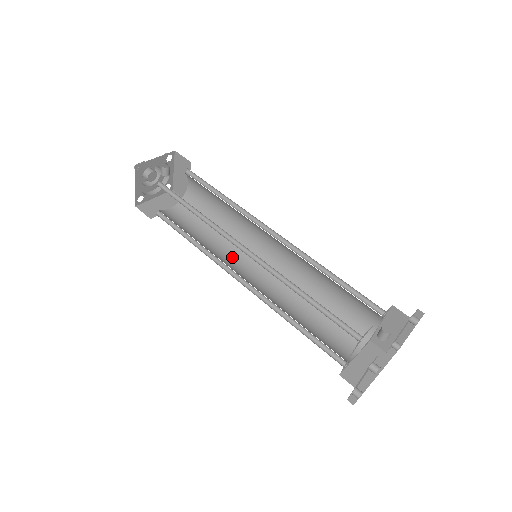
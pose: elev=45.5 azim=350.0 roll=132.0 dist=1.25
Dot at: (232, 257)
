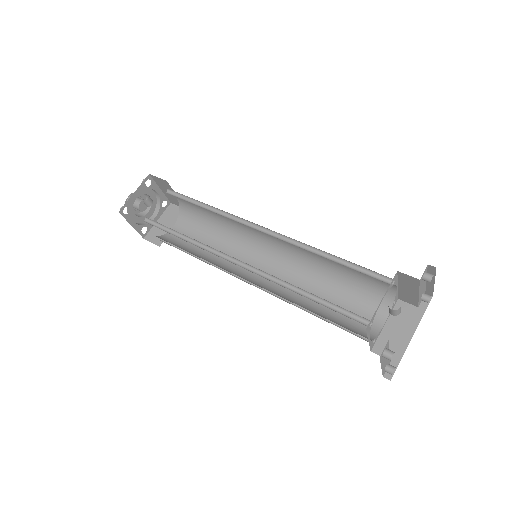
Dot at: (241, 257)
